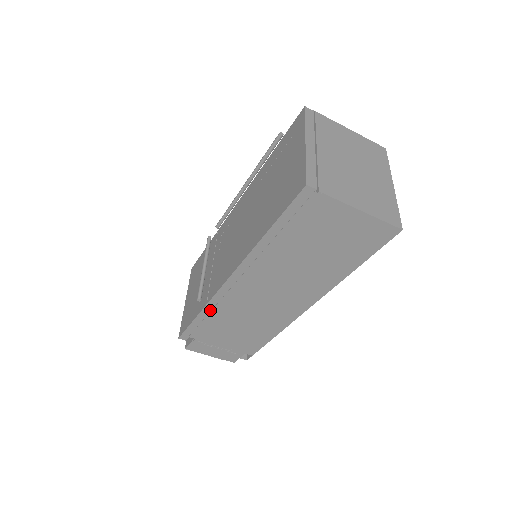
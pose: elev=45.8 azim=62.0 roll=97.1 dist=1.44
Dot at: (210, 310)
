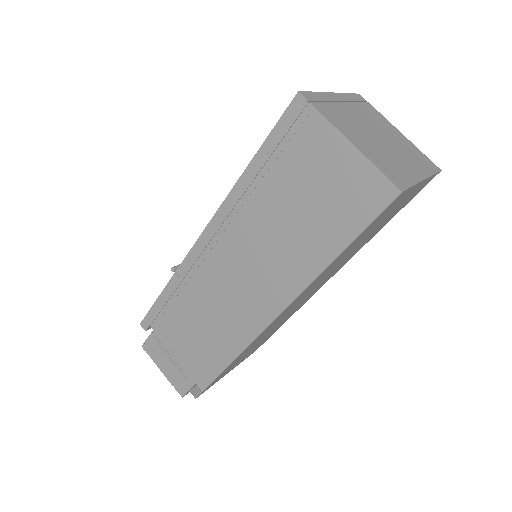
Dot at: (177, 284)
